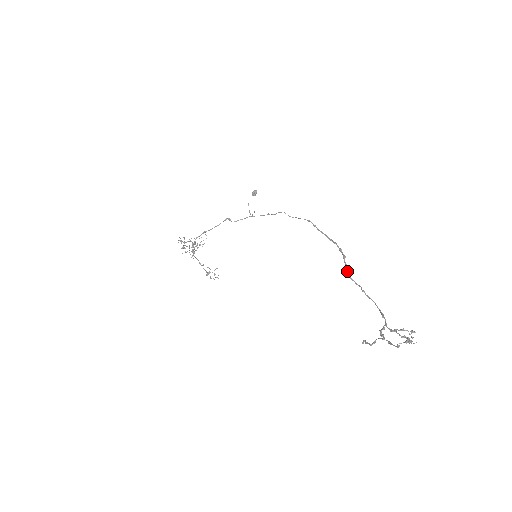
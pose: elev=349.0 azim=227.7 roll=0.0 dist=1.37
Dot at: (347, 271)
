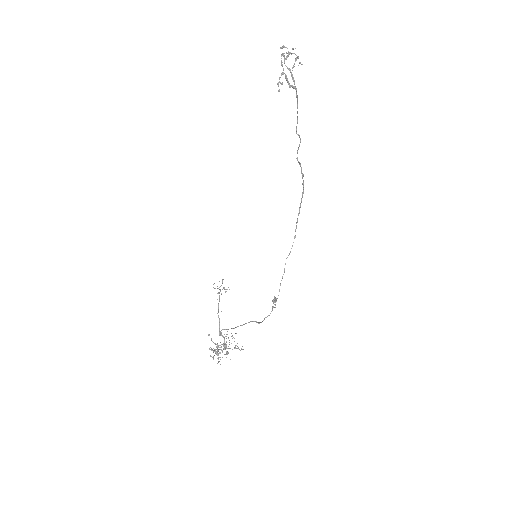
Dot at: (298, 161)
